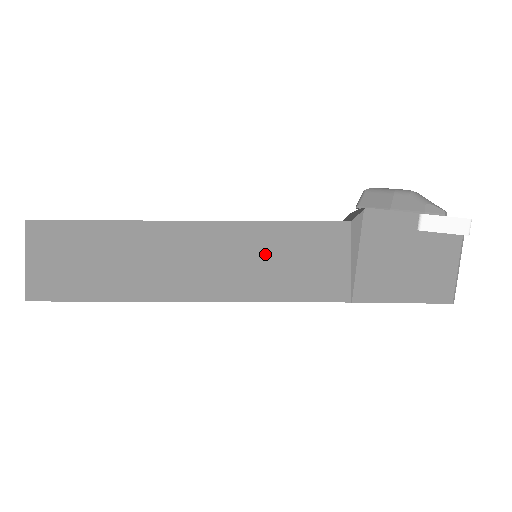
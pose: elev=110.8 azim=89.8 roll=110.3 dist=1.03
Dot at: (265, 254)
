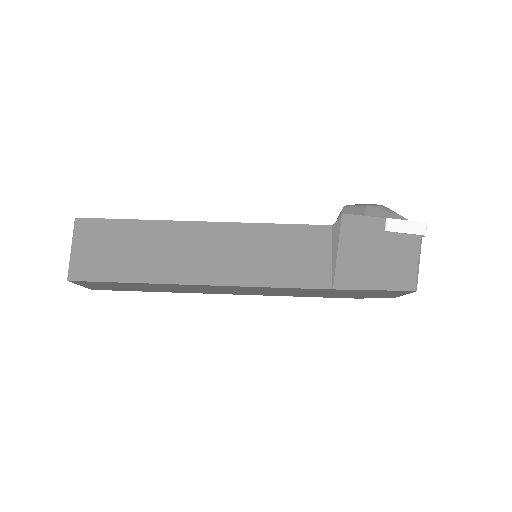
Dot at: (263, 249)
